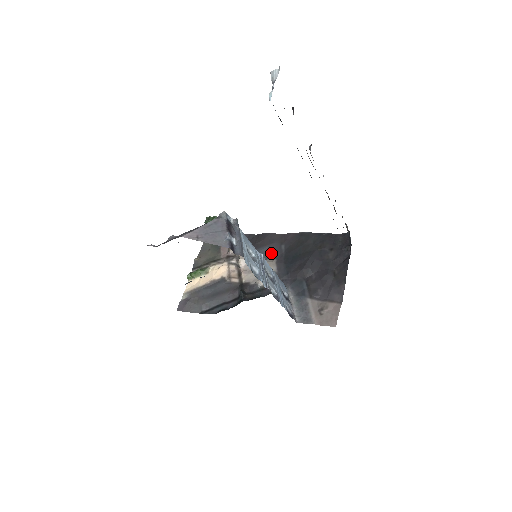
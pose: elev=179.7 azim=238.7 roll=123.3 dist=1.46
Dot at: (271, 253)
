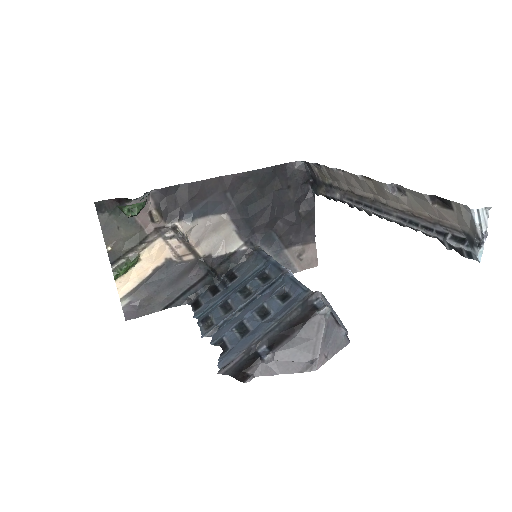
Dot at: (216, 207)
